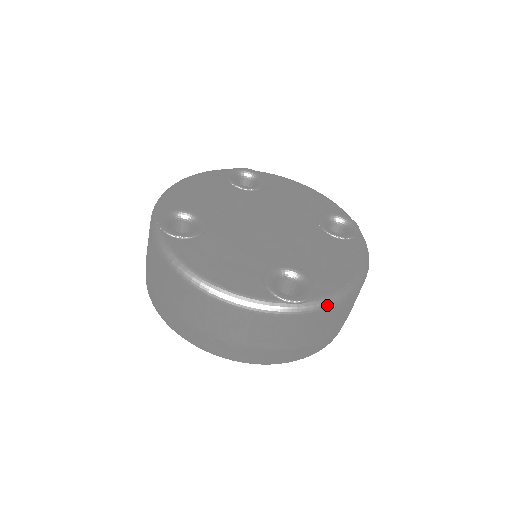
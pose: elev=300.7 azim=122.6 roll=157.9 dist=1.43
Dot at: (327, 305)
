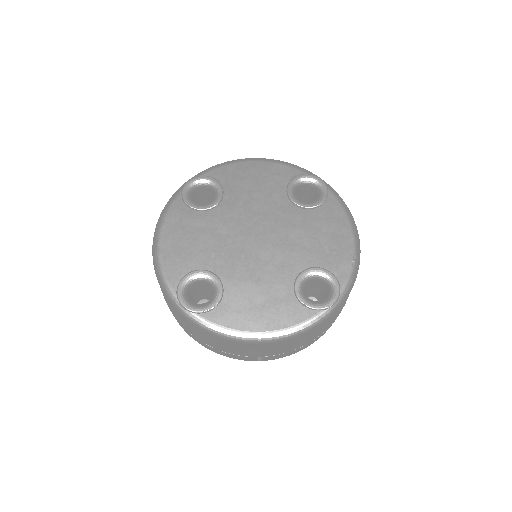
Dot at: (352, 285)
